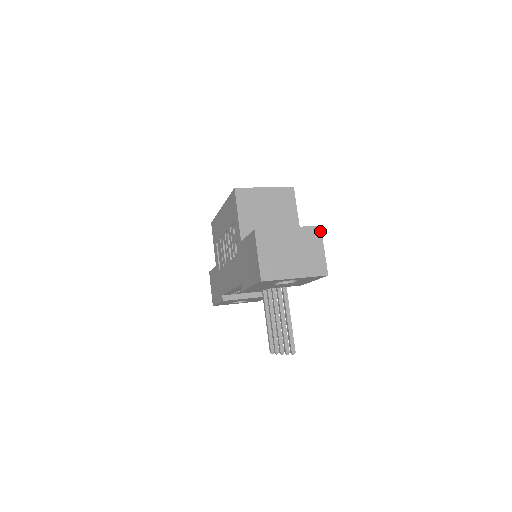
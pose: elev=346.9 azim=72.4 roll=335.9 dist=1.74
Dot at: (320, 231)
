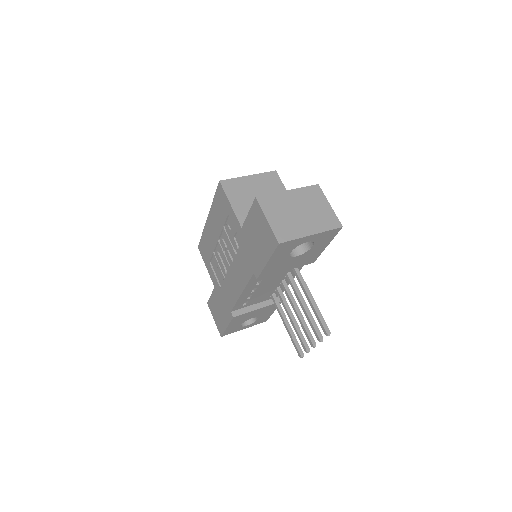
Dot at: (320, 189)
